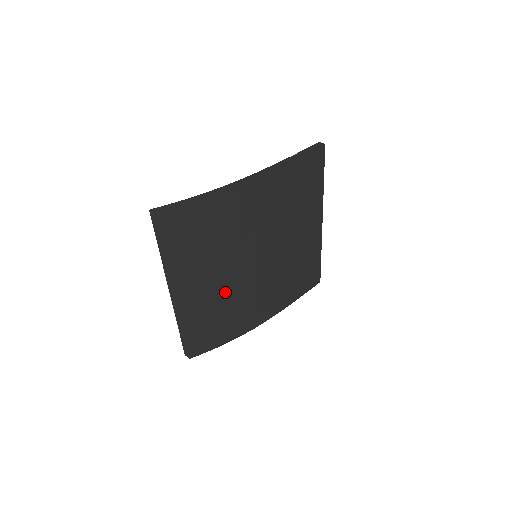
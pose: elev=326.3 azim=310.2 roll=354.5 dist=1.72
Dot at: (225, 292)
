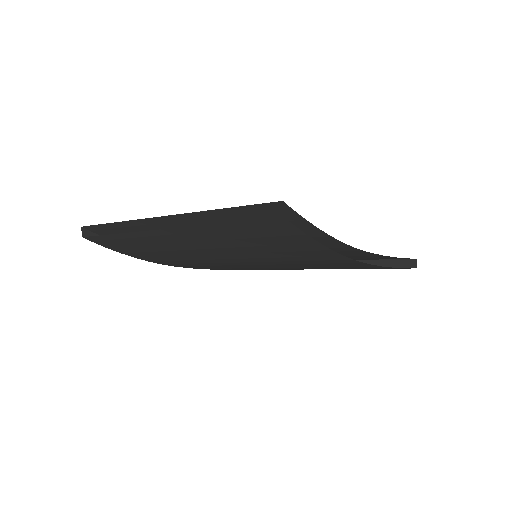
Dot at: (196, 255)
